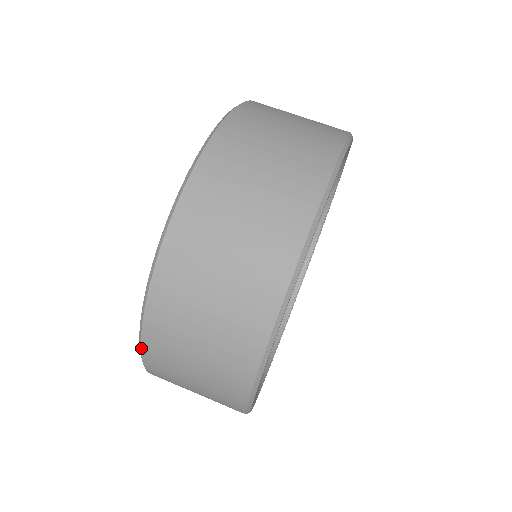
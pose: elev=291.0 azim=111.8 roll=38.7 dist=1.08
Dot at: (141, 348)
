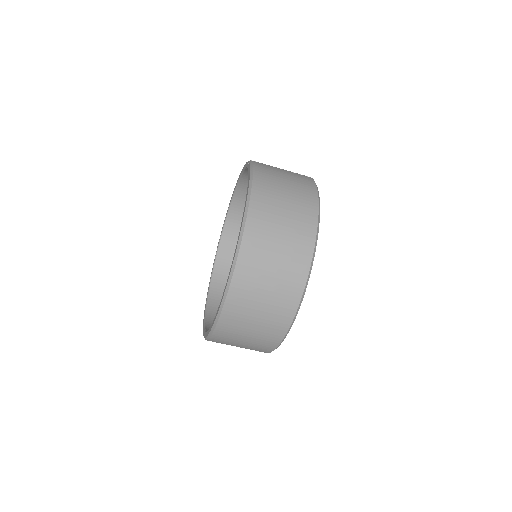
Dot at: (219, 319)
